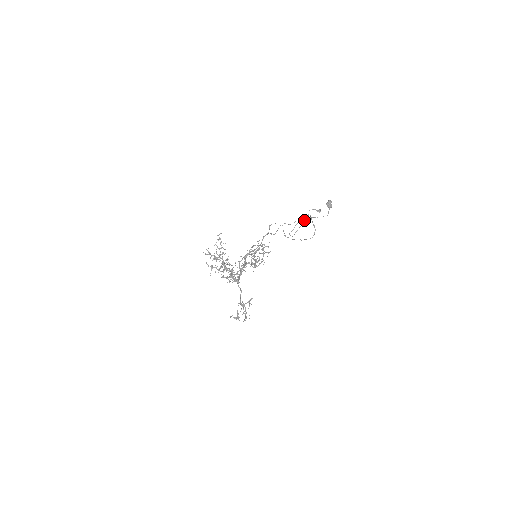
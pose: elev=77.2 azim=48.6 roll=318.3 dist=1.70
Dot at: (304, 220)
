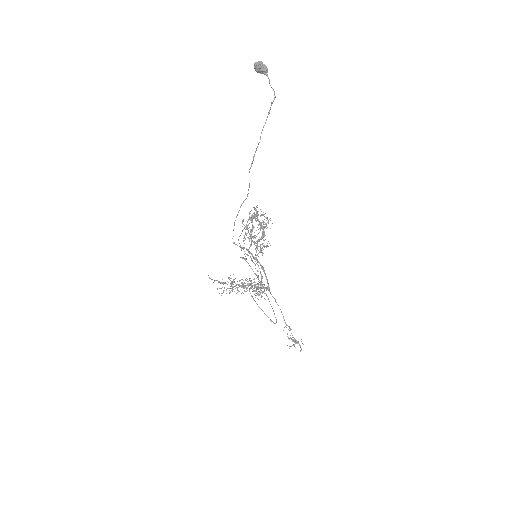
Dot at: (252, 286)
